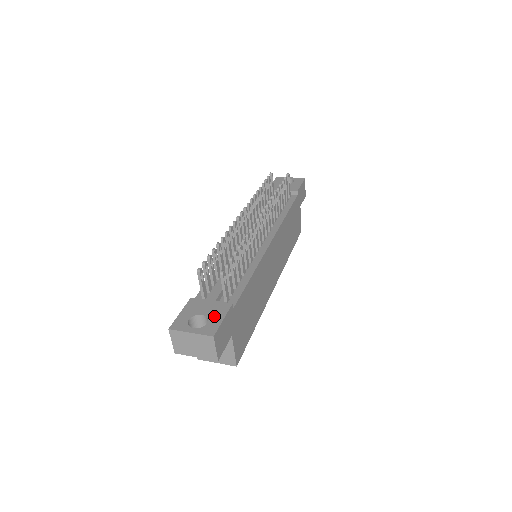
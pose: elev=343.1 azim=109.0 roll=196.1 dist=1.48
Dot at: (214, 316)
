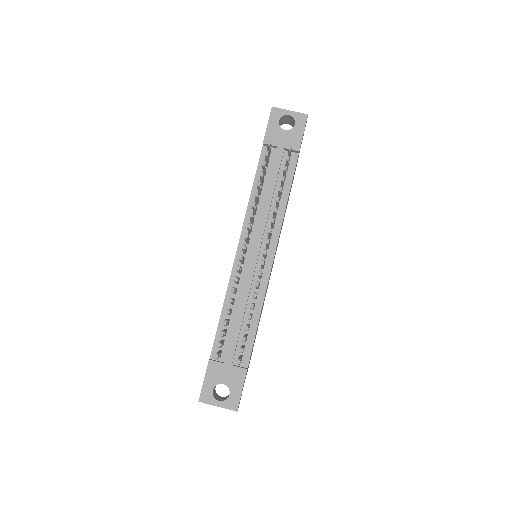
Dot at: (234, 386)
